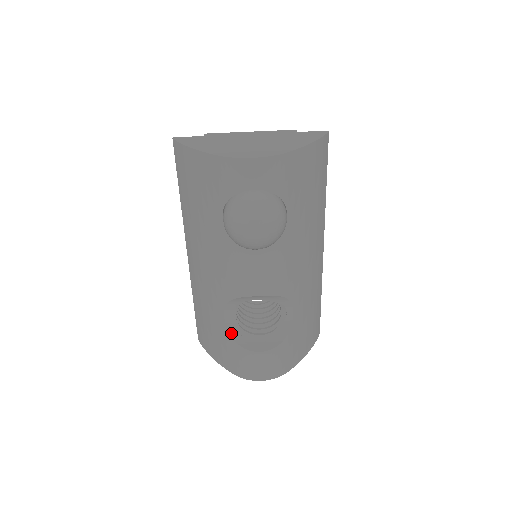
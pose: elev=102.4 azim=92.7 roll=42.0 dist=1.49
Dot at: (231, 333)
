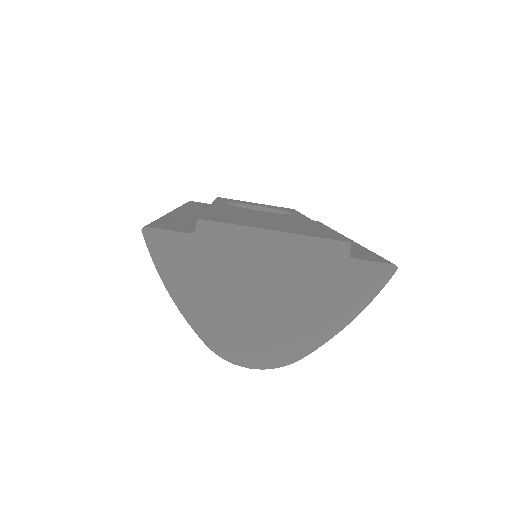
Dot at: occluded
